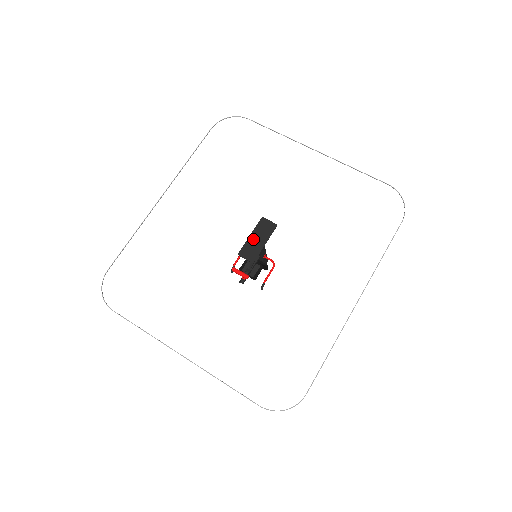
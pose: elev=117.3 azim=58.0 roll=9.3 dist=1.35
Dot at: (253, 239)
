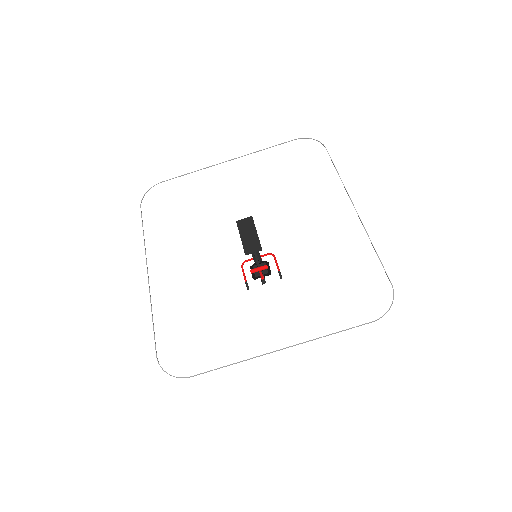
Dot at: (245, 238)
